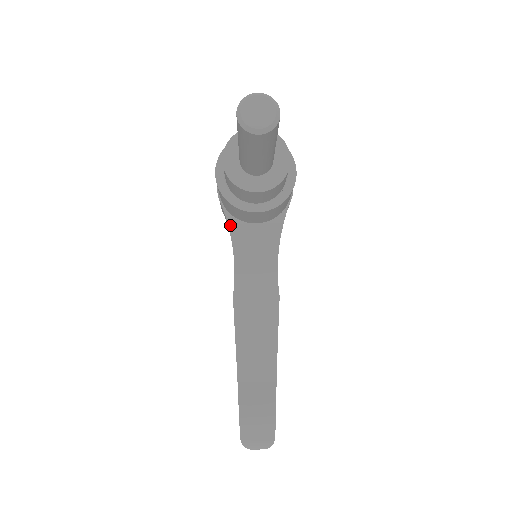
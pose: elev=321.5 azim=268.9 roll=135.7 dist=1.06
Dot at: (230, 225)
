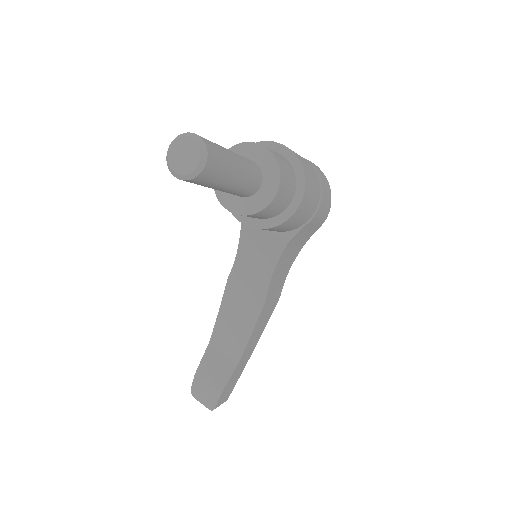
Dot at: occluded
